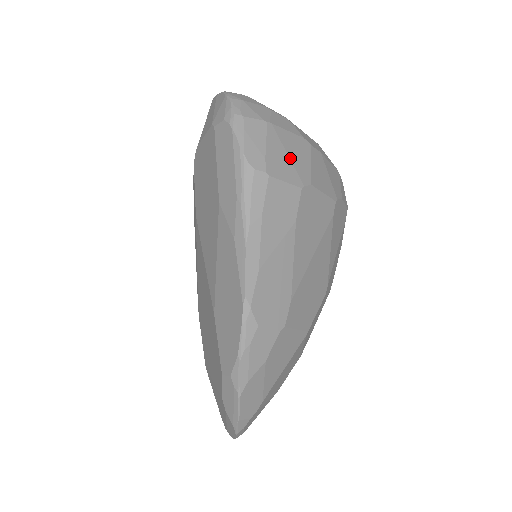
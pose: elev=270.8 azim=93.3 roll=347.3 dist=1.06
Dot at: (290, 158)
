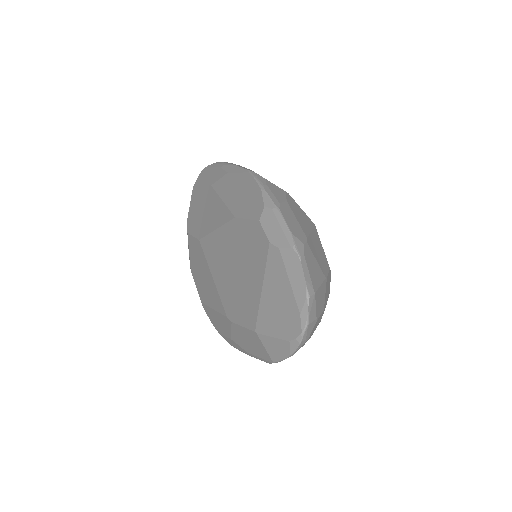
Dot at: occluded
